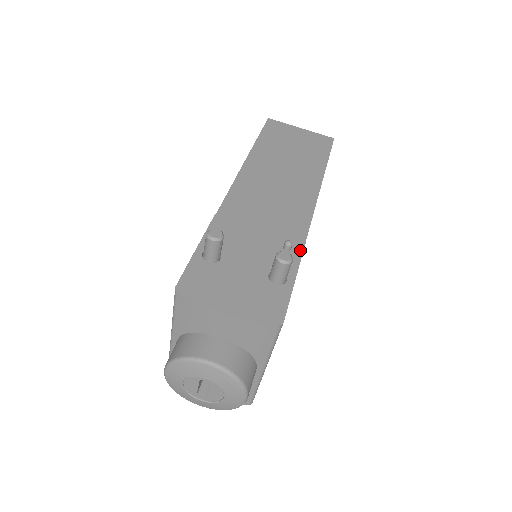
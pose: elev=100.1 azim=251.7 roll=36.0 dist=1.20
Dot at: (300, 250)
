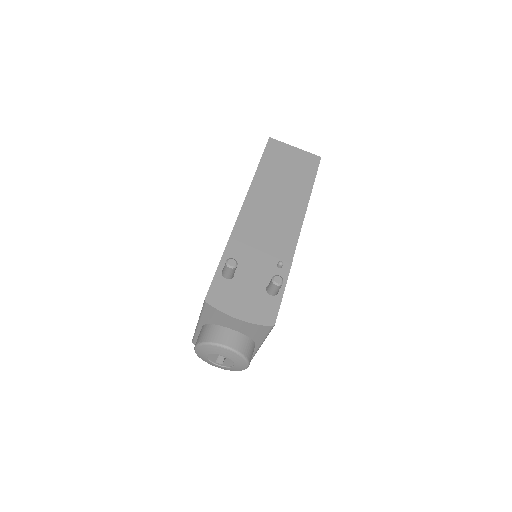
Dot at: (289, 267)
